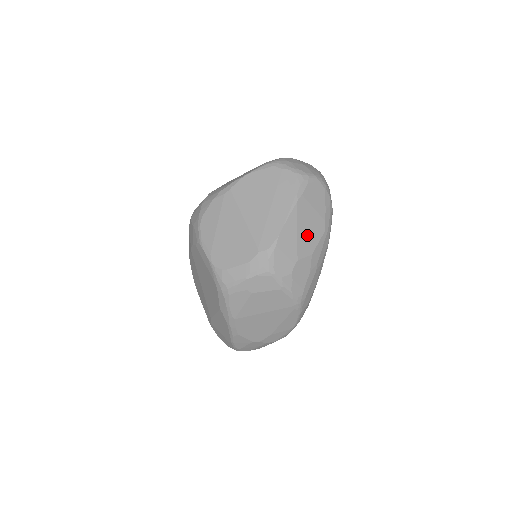
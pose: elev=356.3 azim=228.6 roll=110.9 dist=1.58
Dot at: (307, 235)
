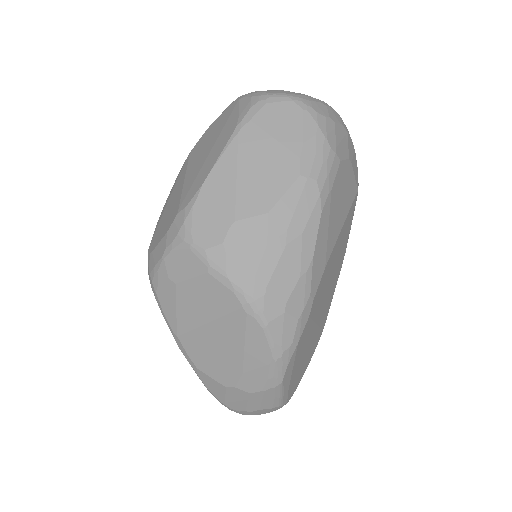
Dot at: (259, 181)
